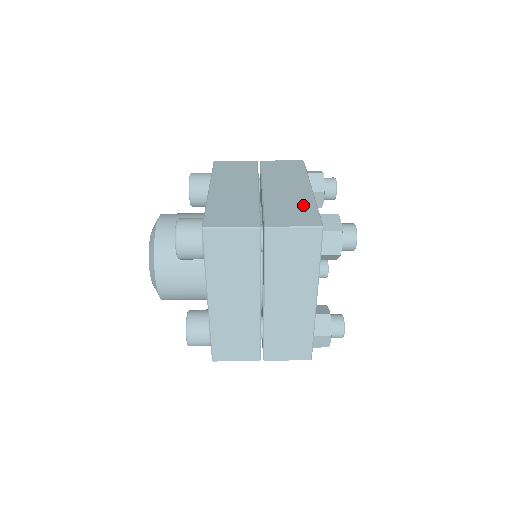
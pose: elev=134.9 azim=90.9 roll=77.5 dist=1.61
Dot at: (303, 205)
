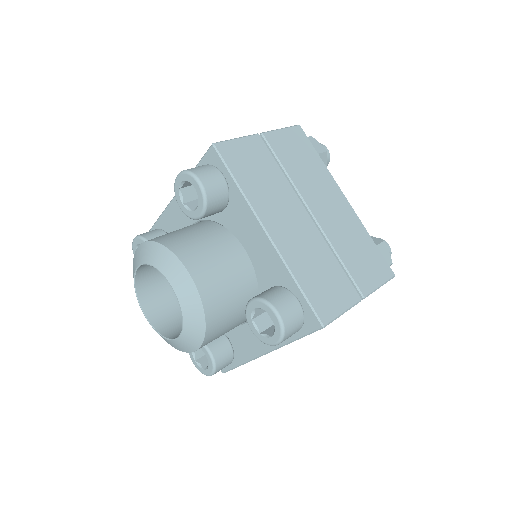
Dot at: (362, 239)
